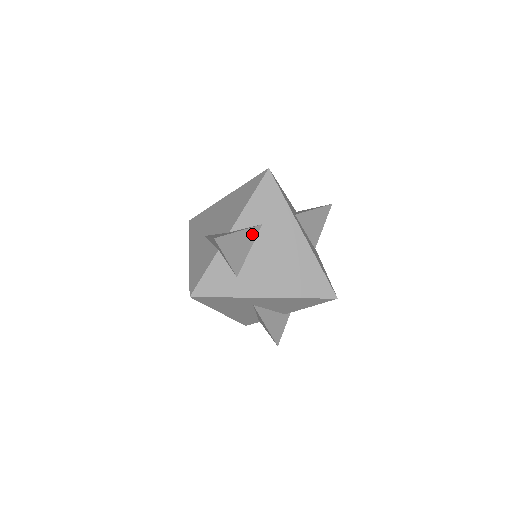
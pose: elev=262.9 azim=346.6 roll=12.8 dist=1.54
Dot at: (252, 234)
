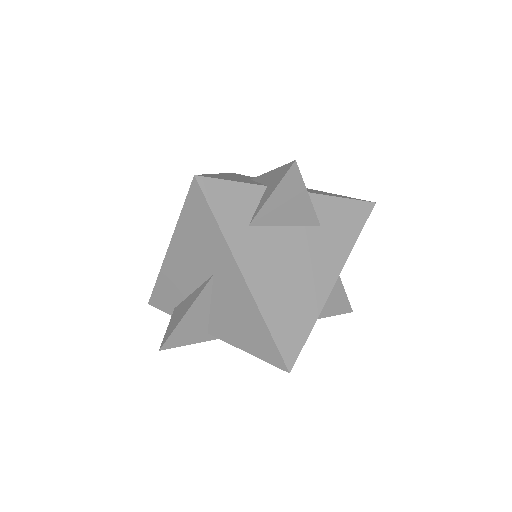
Dot at: (307, 217)
